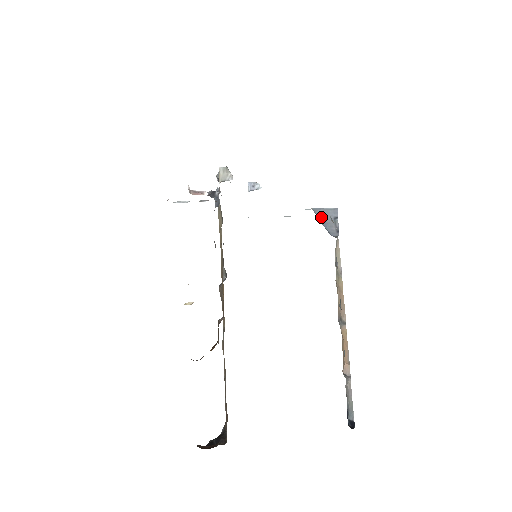
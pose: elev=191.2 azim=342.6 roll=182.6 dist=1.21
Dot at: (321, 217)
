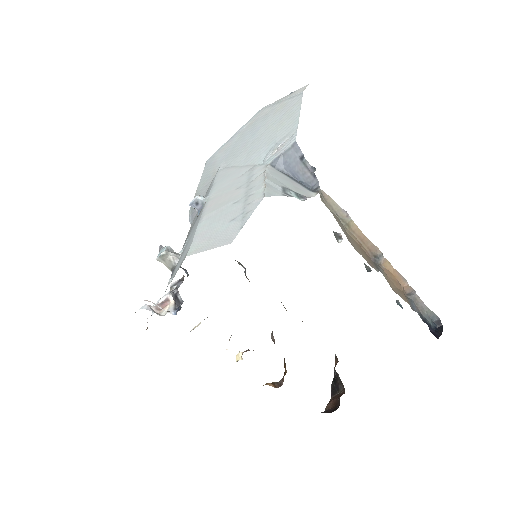
Dot at: (286, 168)
